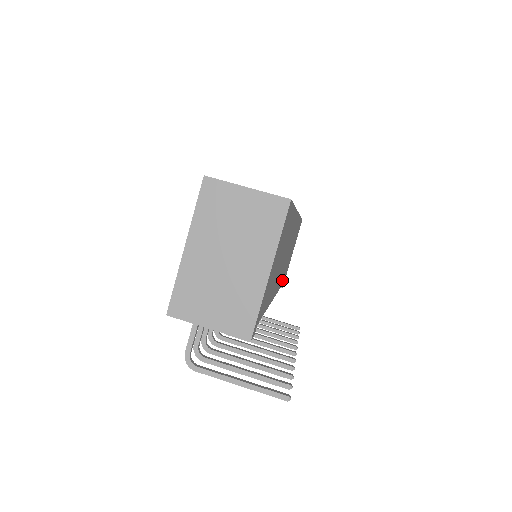
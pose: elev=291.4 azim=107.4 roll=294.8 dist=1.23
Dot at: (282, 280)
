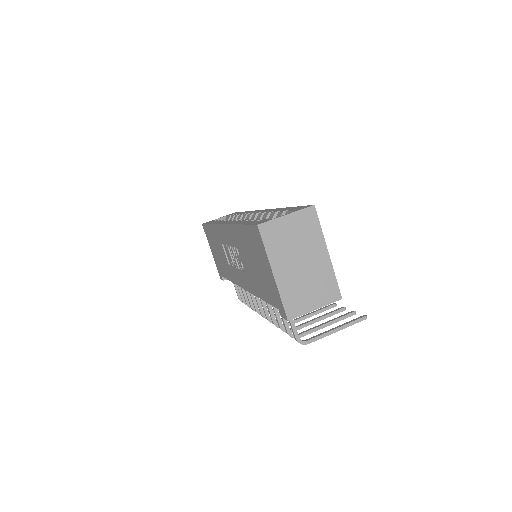
Dot at: occluded
